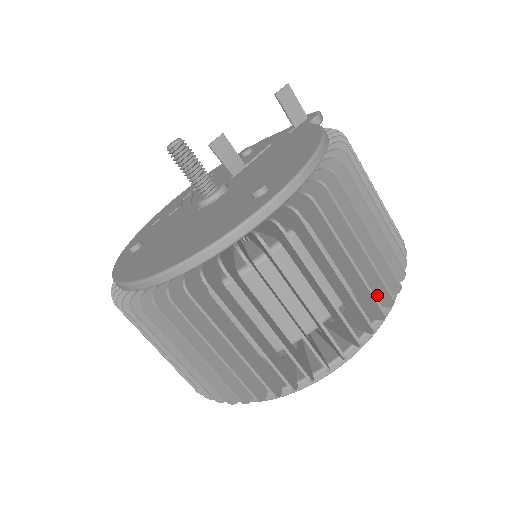
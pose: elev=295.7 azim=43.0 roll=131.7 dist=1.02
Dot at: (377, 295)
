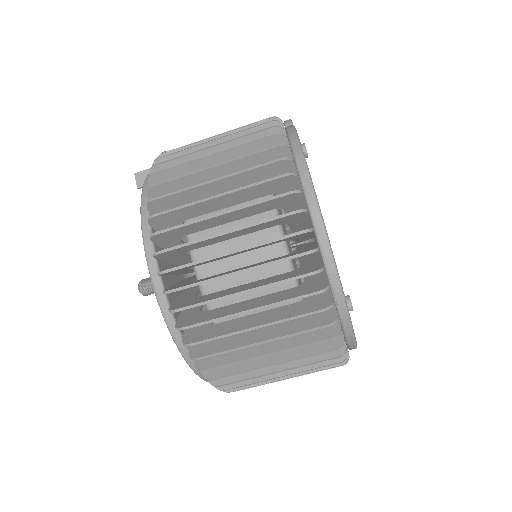
Dot at: (283, 186)
